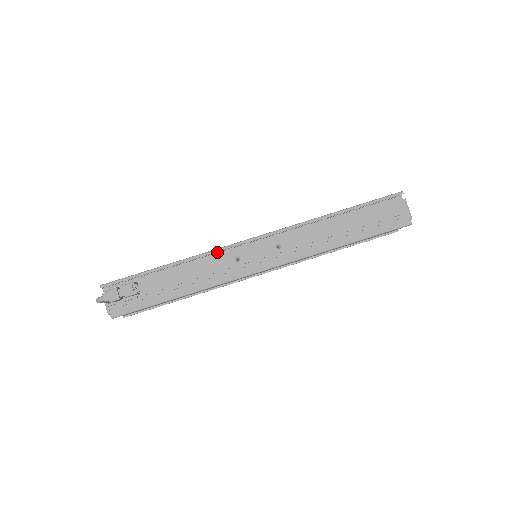
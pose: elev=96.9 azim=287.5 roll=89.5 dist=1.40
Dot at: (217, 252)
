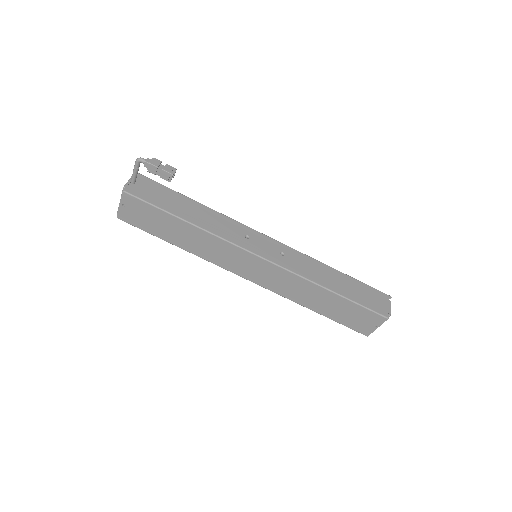
Dot at: occluded
